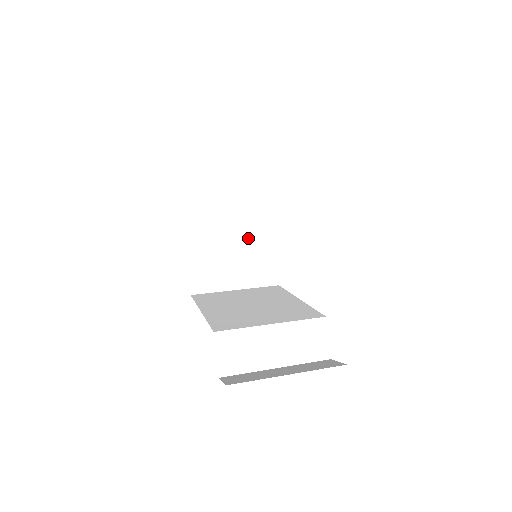
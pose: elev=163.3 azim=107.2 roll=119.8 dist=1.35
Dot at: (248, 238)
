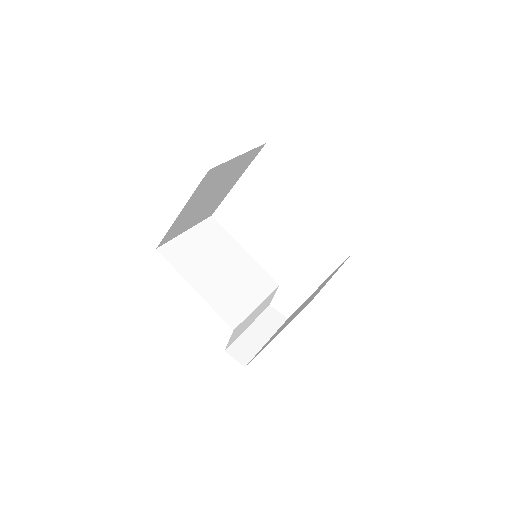
Dot at: (216, 196)
